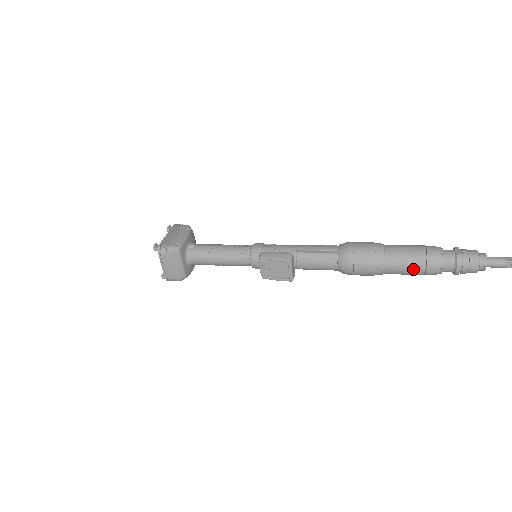
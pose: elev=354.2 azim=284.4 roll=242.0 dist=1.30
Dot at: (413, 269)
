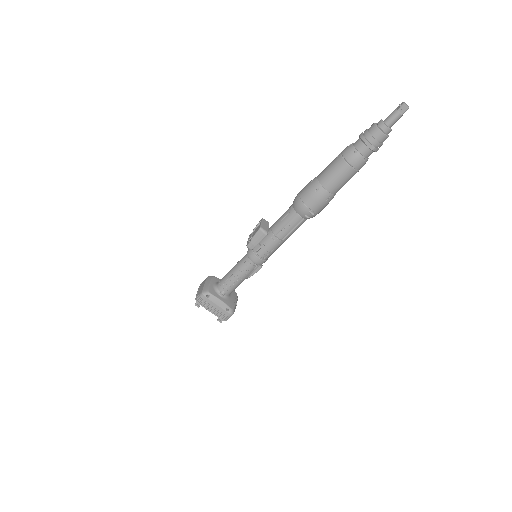
Dot at: (334, 161)
